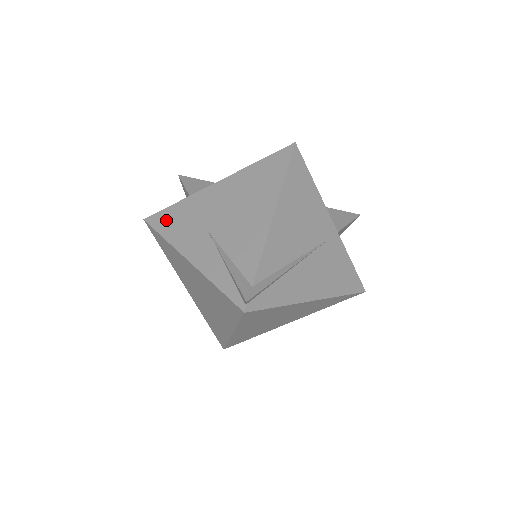
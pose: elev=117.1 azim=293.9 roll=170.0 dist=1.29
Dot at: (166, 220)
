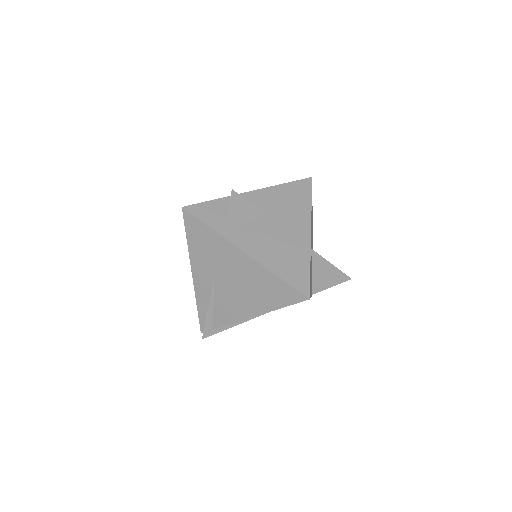
Dot at: (196, 231)
